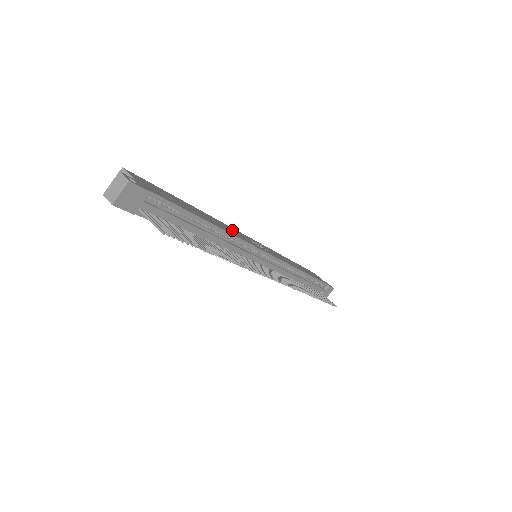
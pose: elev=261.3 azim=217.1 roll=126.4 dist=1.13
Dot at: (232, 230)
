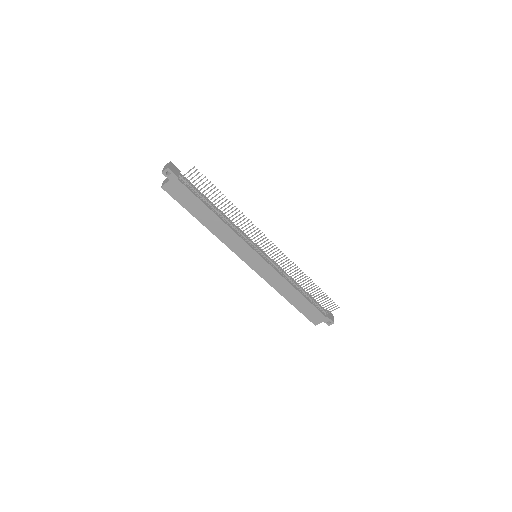
Dot at: occluded
